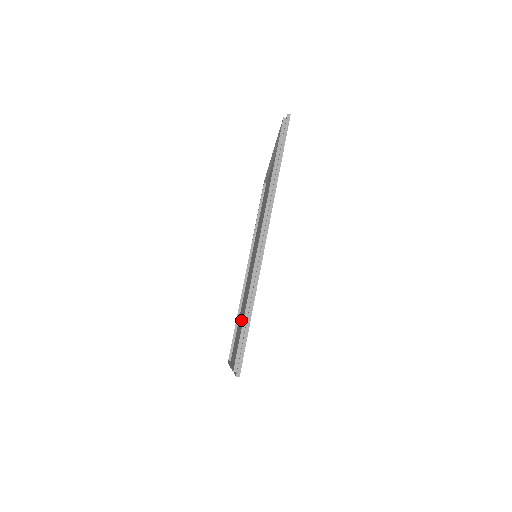
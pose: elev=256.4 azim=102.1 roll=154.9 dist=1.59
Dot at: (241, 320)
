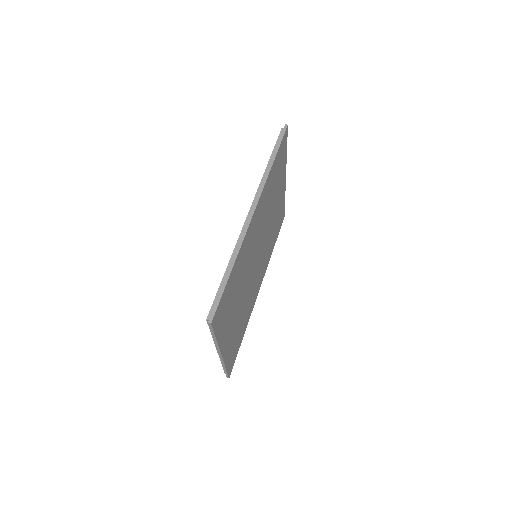
Dot at: occluded
